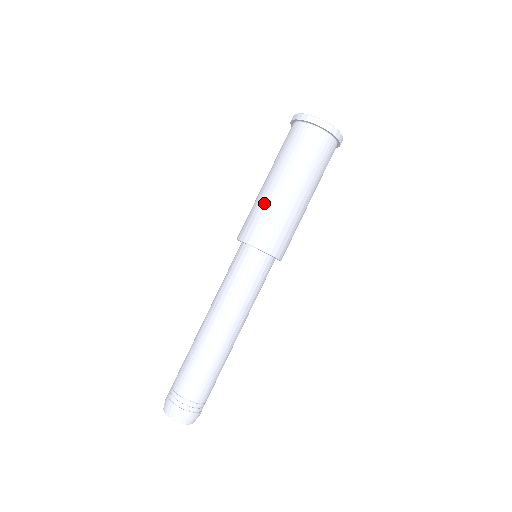
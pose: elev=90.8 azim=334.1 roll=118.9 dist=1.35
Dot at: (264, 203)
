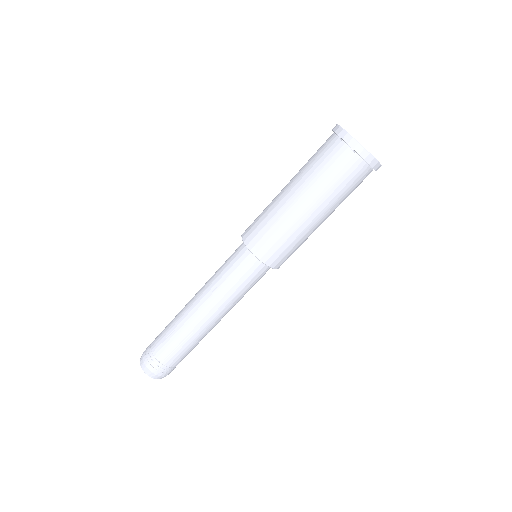
Dot at: (282, 220)
